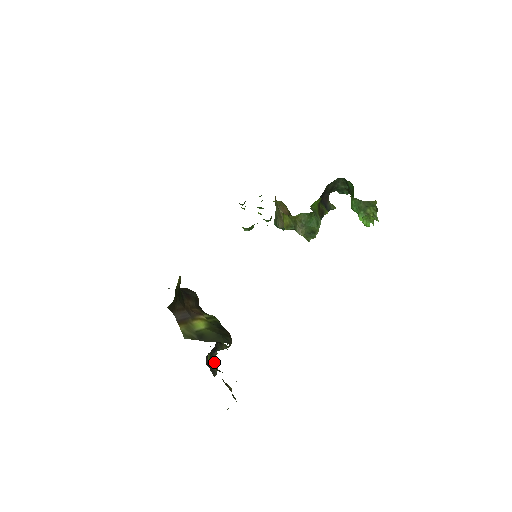
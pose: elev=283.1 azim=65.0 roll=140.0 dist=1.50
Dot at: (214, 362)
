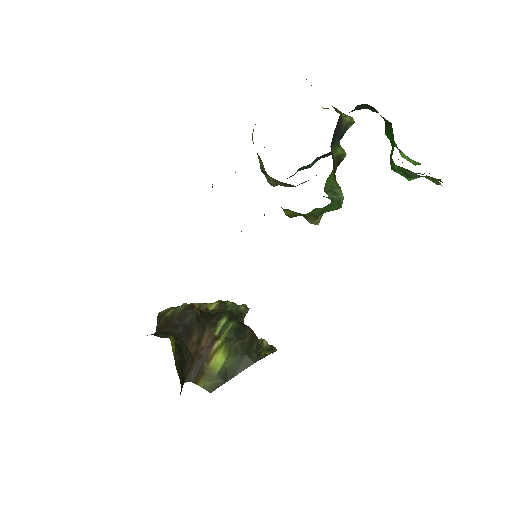
Dot at: occluded
